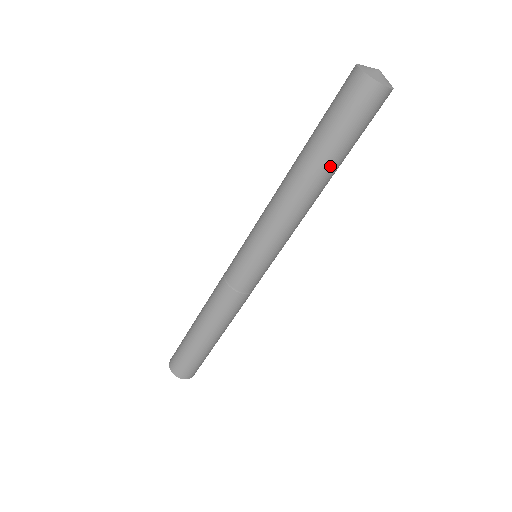
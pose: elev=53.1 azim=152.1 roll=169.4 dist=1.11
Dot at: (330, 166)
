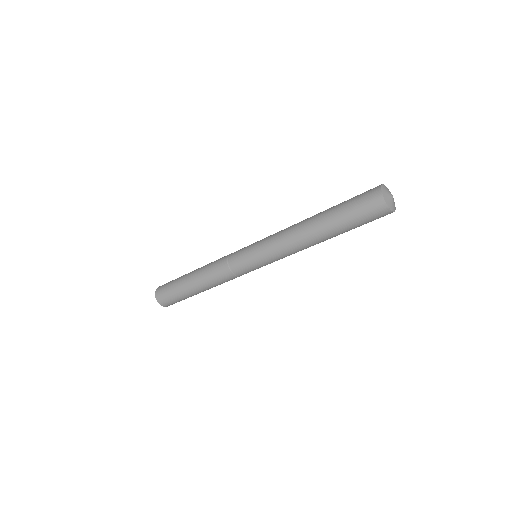
Dot at: (337, 235)
